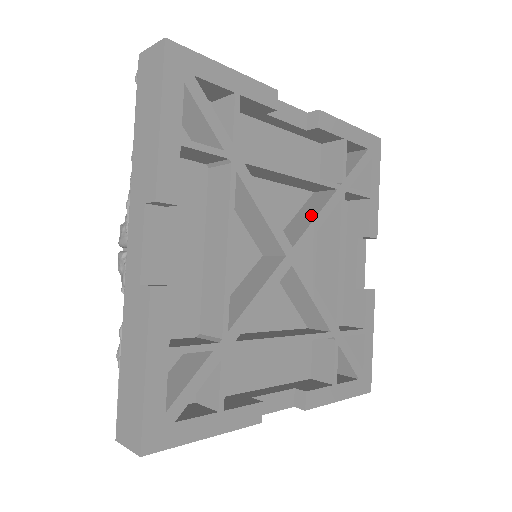
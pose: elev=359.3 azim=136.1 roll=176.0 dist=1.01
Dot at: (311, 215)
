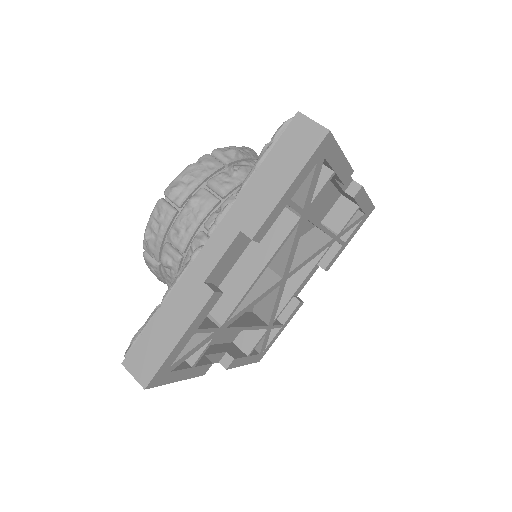
Dot at: (285, 248)
